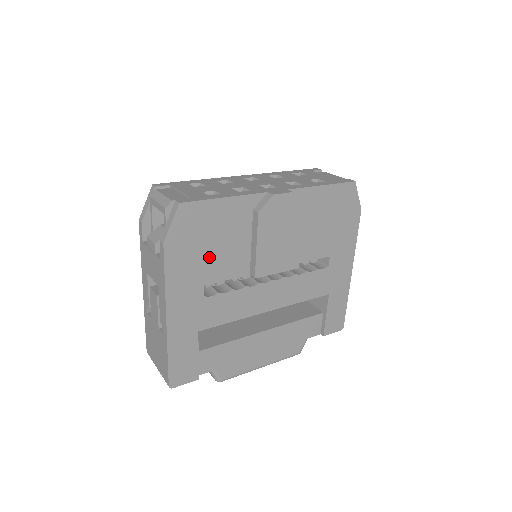
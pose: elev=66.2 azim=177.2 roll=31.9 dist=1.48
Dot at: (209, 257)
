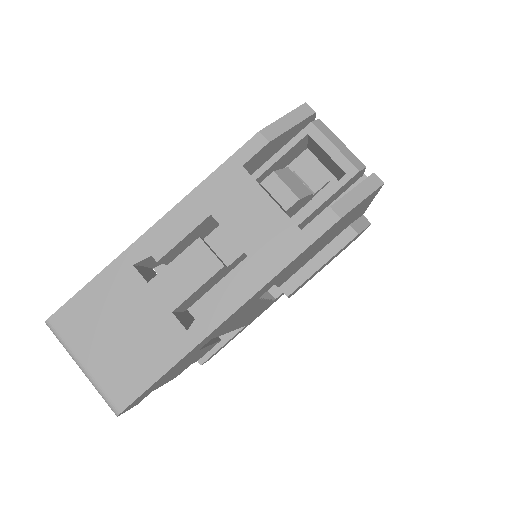
Dot at: (309, 254)
